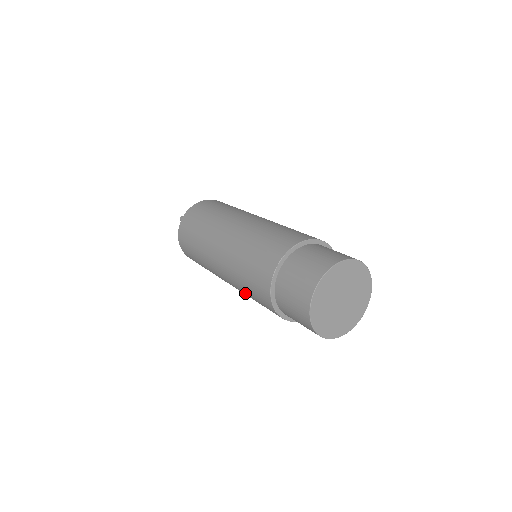
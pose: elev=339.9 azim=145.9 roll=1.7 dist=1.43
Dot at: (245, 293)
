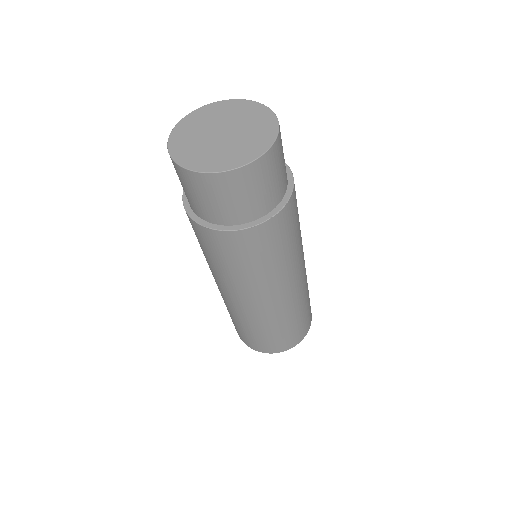
Dot at: (205, 257)
